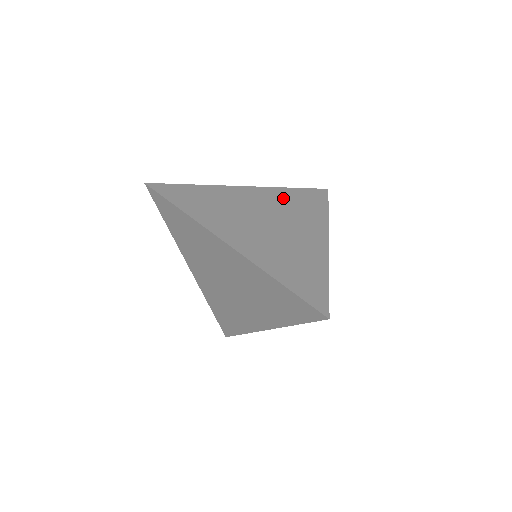
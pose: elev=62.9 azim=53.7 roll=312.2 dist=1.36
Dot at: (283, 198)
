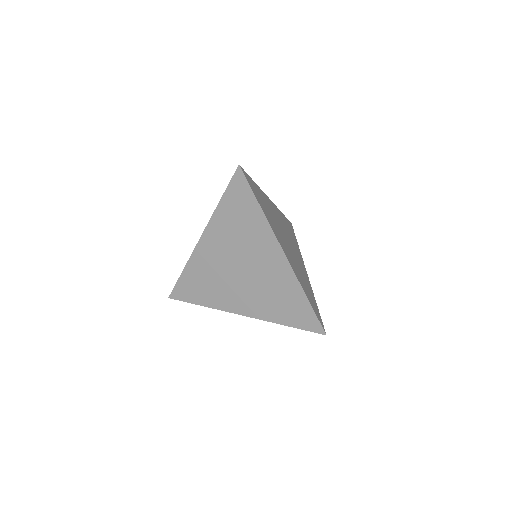
Dot at: occluded
